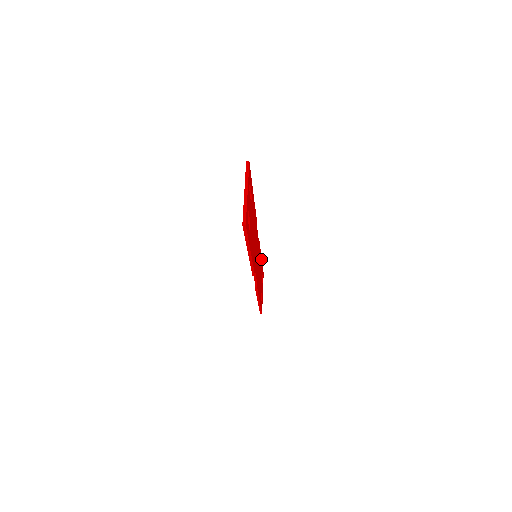
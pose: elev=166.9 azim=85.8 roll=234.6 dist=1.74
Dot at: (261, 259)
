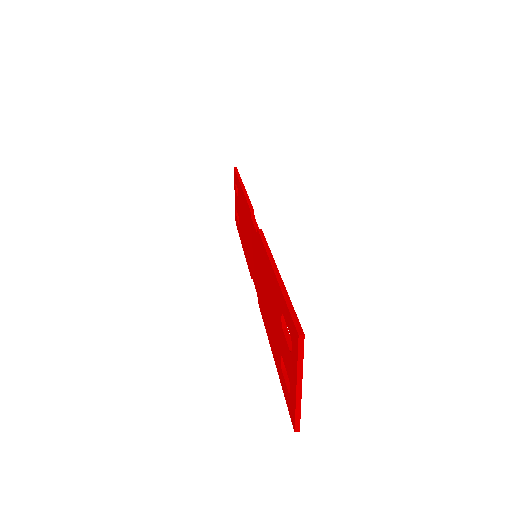
Dot at: occluded
